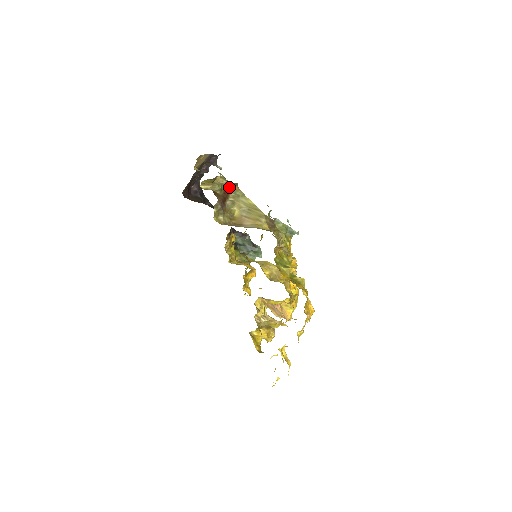
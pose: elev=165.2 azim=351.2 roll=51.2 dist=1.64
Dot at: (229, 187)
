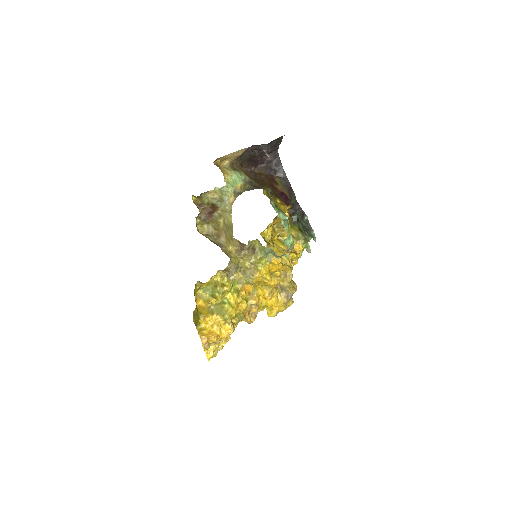
Dot at: (221, 200)
